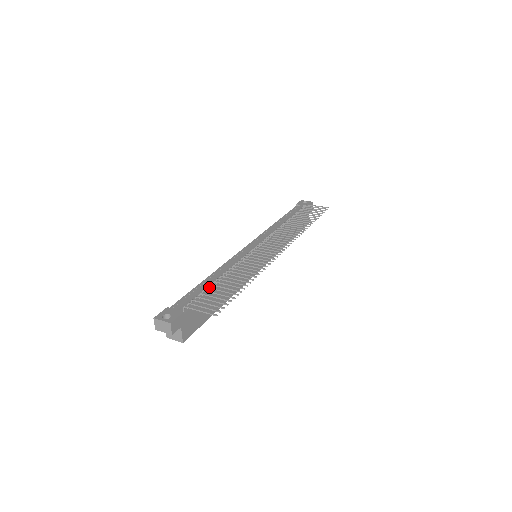
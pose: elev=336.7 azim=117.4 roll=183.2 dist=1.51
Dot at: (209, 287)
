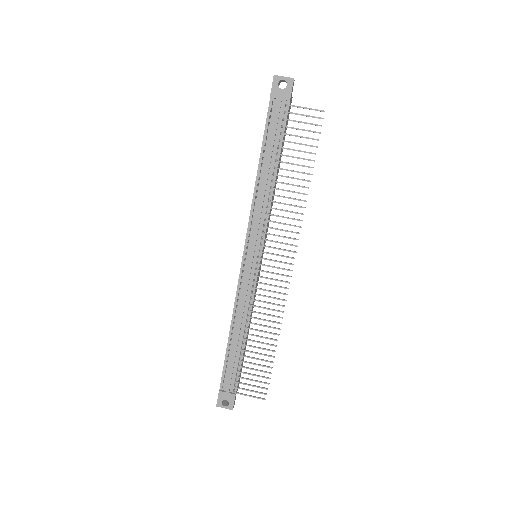
Dot at: occluded
